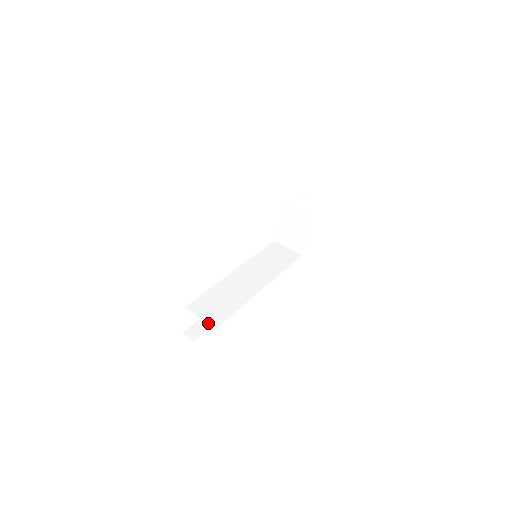
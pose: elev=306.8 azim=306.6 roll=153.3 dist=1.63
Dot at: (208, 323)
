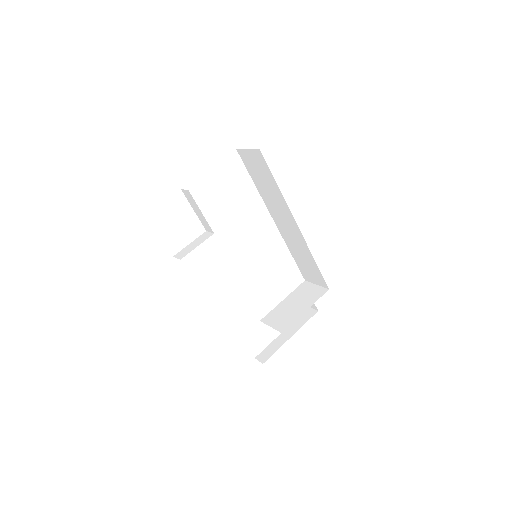
Dot at: occluded
